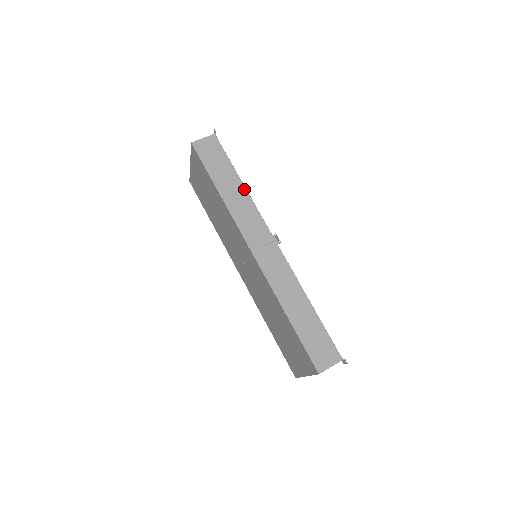
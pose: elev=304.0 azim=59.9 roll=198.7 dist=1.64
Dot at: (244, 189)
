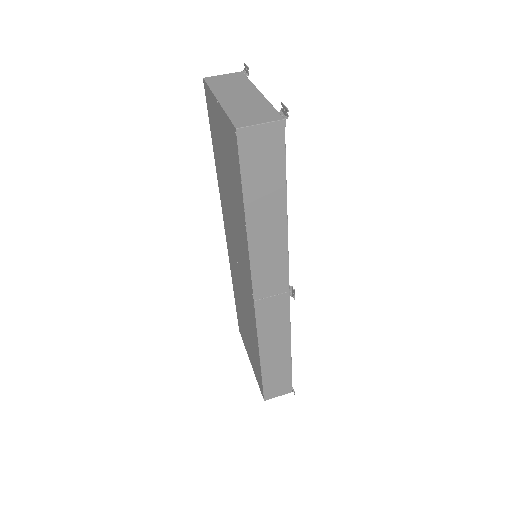
Dot at: (285, 224)
